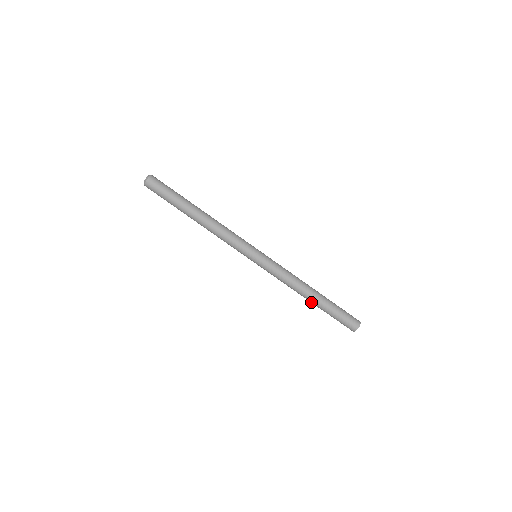
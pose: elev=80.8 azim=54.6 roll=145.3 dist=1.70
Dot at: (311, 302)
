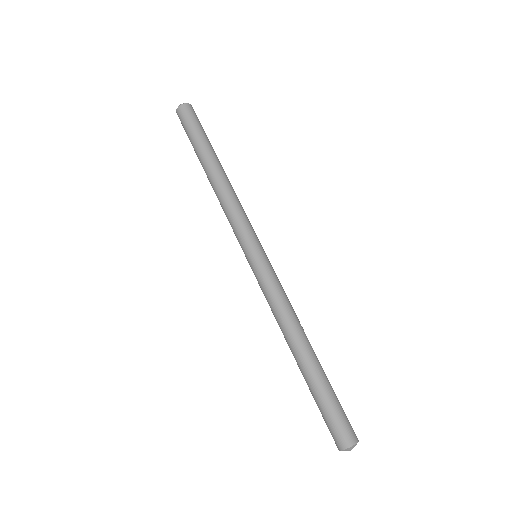
Dot at: (297, 362)
